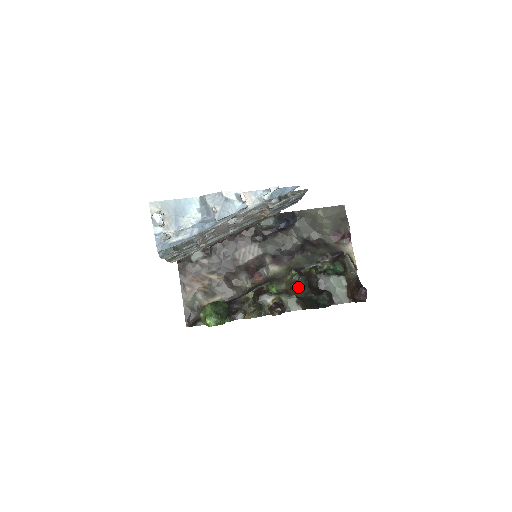
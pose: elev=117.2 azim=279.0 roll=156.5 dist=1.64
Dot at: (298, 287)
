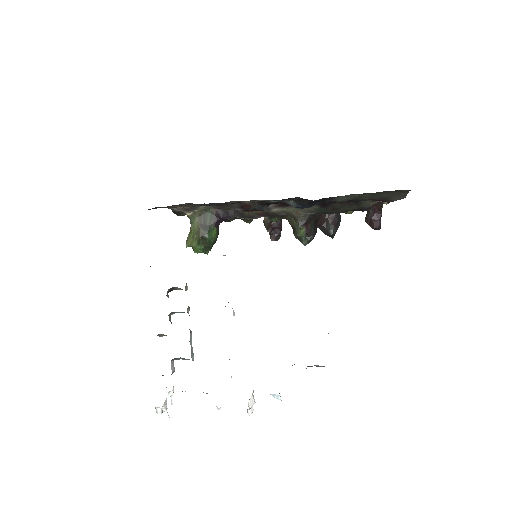
Dot at: occluded
